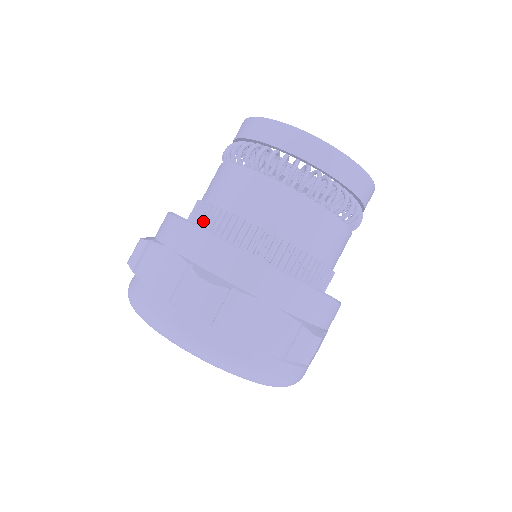
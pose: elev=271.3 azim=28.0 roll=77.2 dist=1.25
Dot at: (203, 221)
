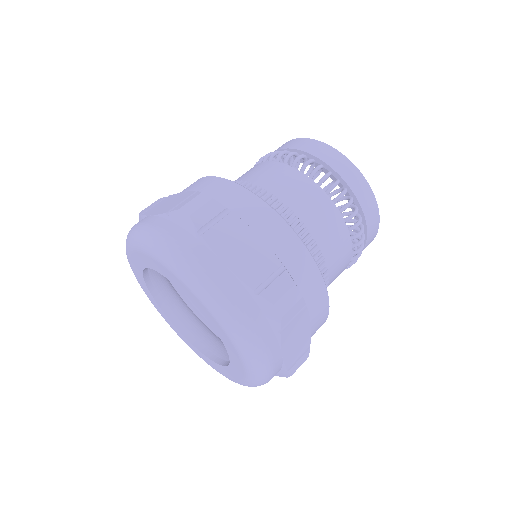
Dot at: occluded
